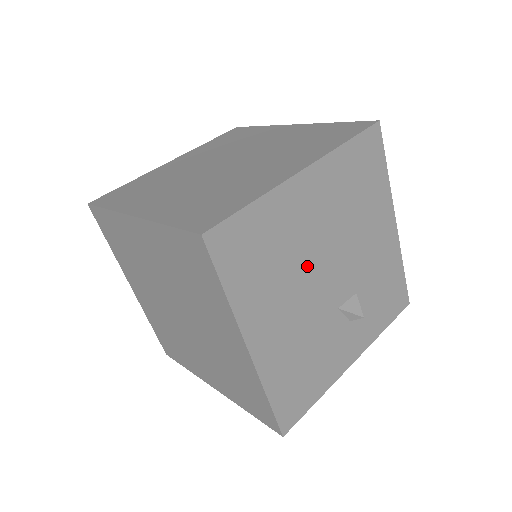
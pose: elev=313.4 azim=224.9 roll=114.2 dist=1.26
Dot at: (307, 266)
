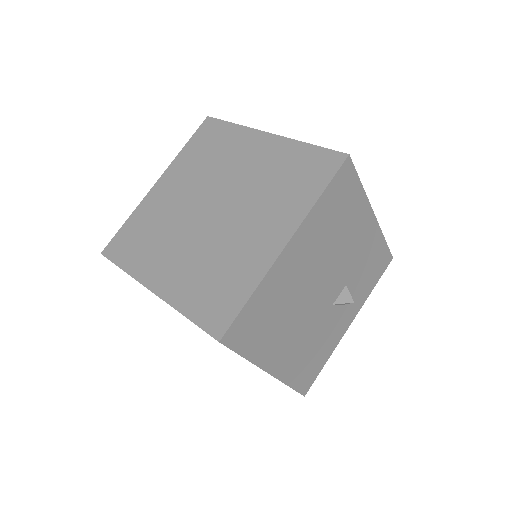
Dot at: (303, 299)
